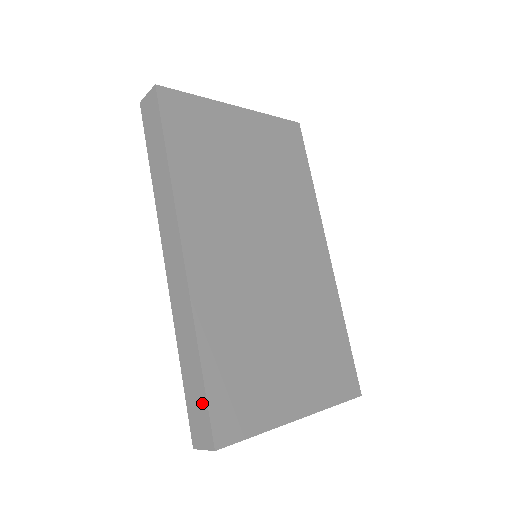
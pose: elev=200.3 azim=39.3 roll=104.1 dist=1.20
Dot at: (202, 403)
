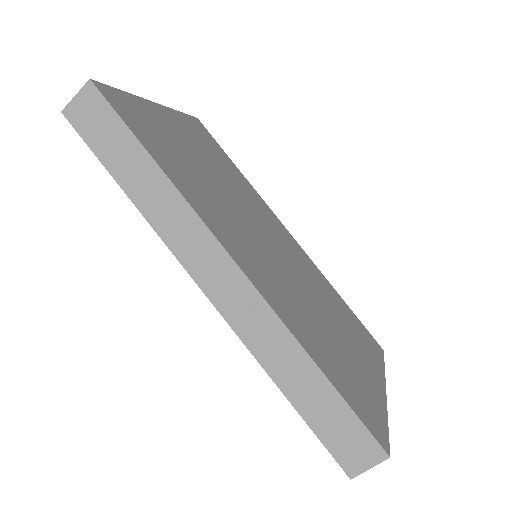
Dot at: (346, 418)
